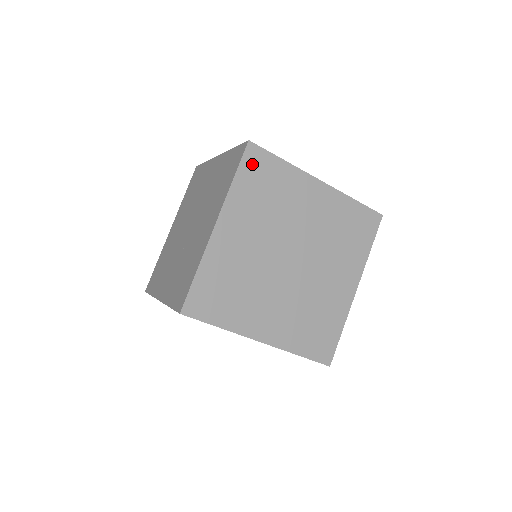
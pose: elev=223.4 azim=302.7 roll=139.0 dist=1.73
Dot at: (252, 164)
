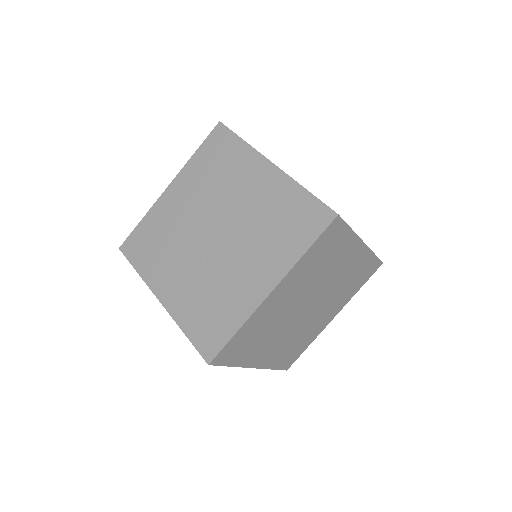
Dot at: (328, 236)
